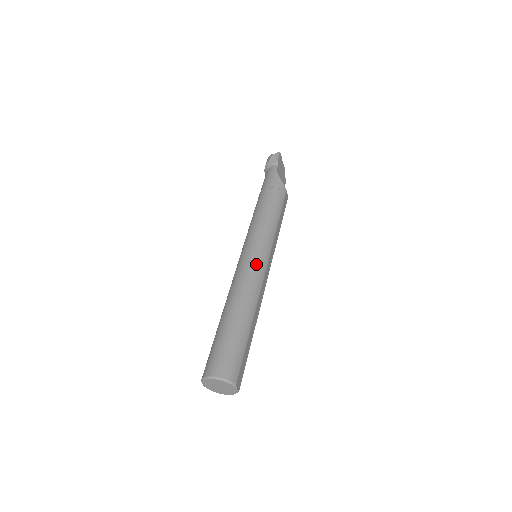
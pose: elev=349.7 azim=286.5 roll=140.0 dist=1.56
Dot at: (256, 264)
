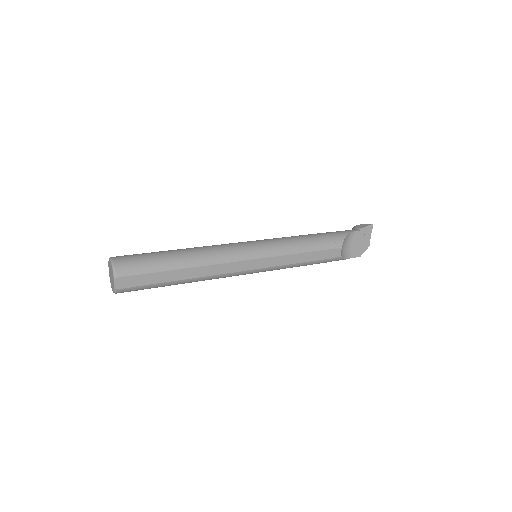
Dot at: (240, 248)
